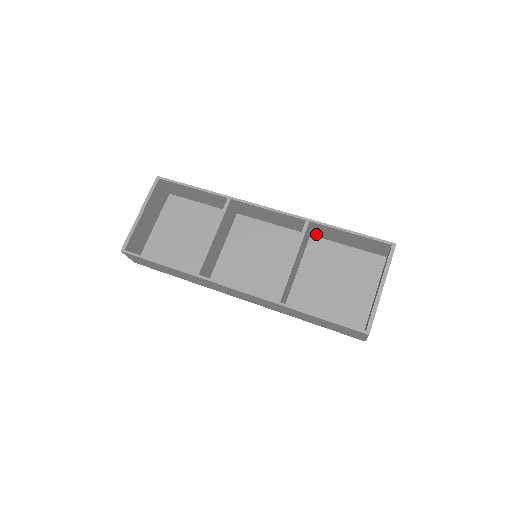
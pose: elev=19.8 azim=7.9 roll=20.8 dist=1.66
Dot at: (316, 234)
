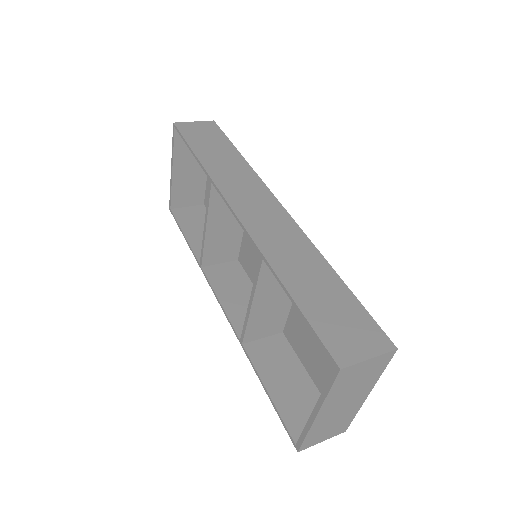
Dot at: (307, 257)
